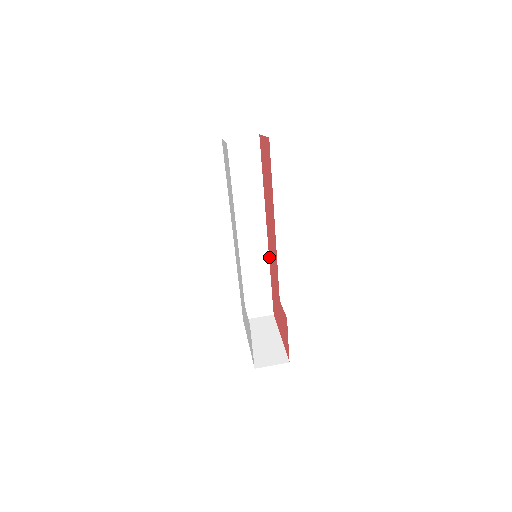
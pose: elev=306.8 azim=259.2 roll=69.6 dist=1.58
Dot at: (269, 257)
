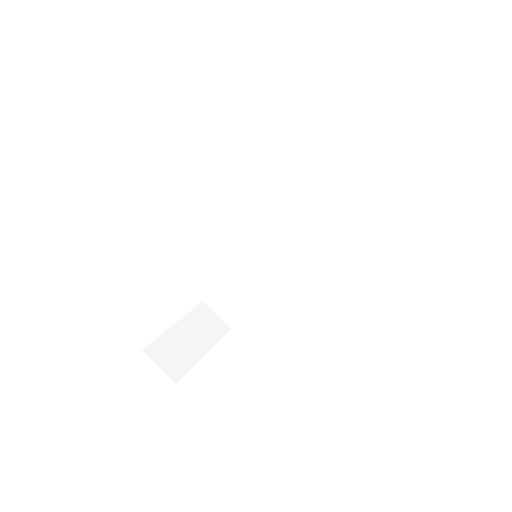
Dot at: (277, 274)
